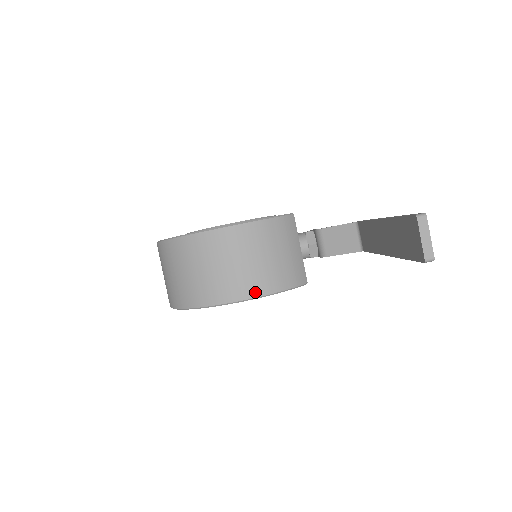
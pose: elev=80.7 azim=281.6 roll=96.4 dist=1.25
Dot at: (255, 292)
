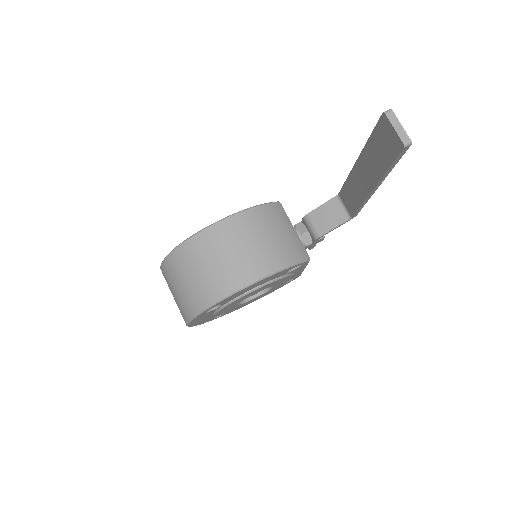
Dot at: (265, 271)
